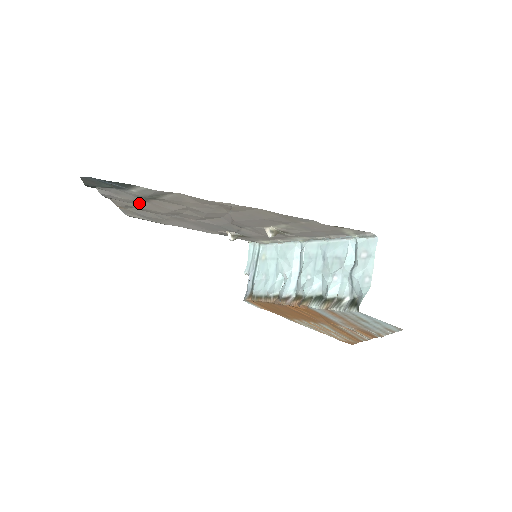
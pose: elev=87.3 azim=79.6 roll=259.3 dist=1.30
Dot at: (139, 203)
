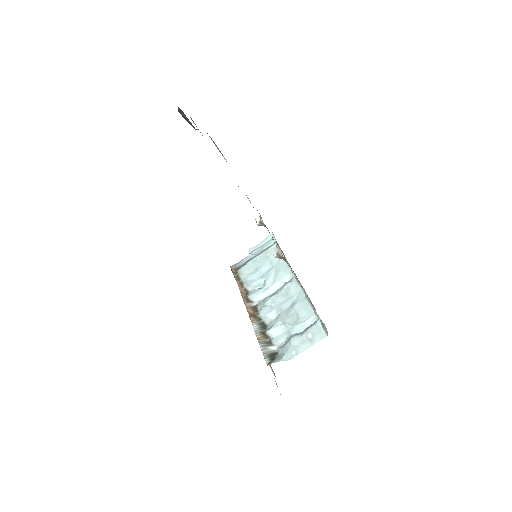
Dot at: occluded
